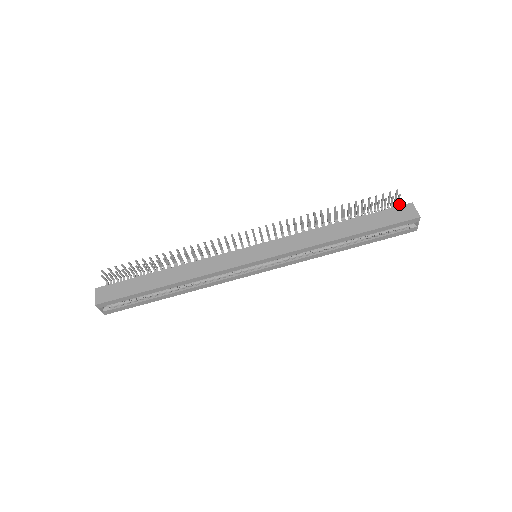
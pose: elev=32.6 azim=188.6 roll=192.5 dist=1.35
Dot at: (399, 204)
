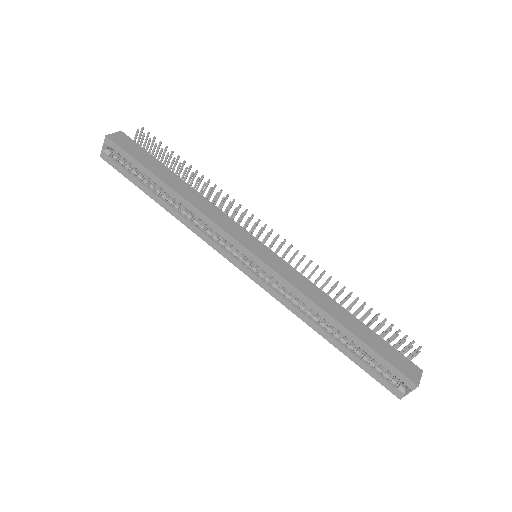
Dot at: occluded
